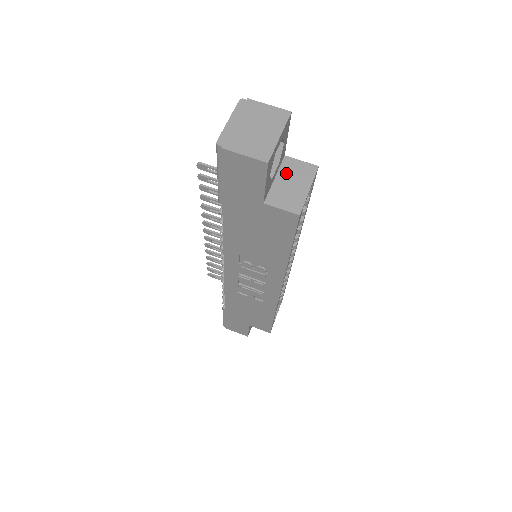
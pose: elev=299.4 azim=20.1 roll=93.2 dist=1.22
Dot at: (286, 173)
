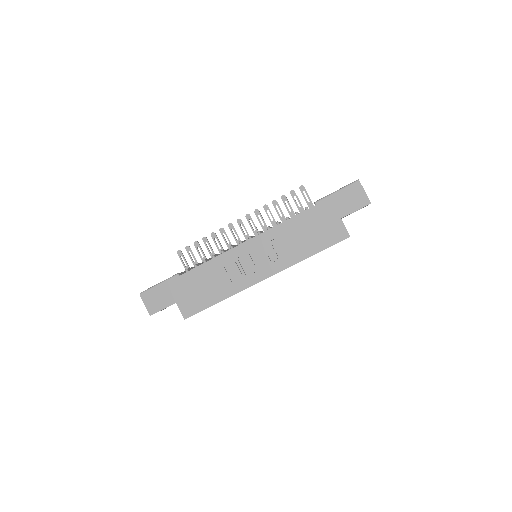
Dot at: occluded
